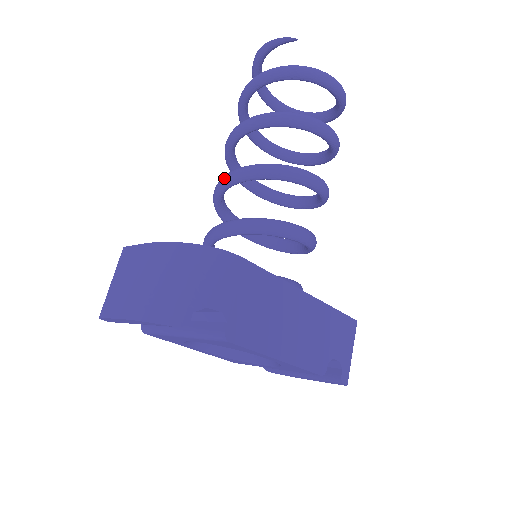
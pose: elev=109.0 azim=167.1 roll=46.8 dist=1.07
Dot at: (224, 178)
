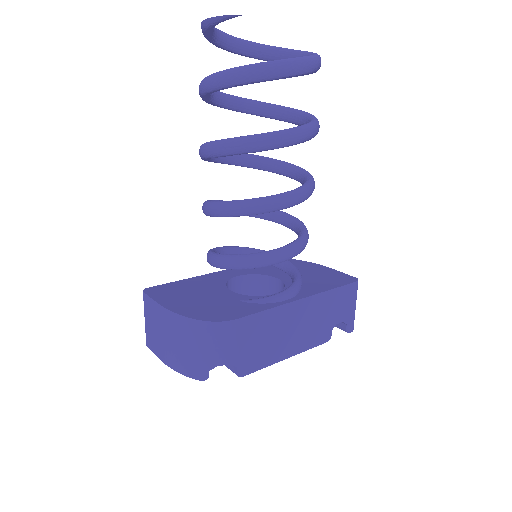
Dot at: (206, 210)
